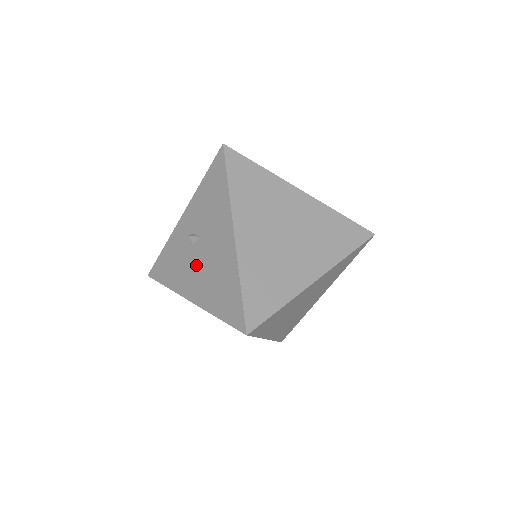
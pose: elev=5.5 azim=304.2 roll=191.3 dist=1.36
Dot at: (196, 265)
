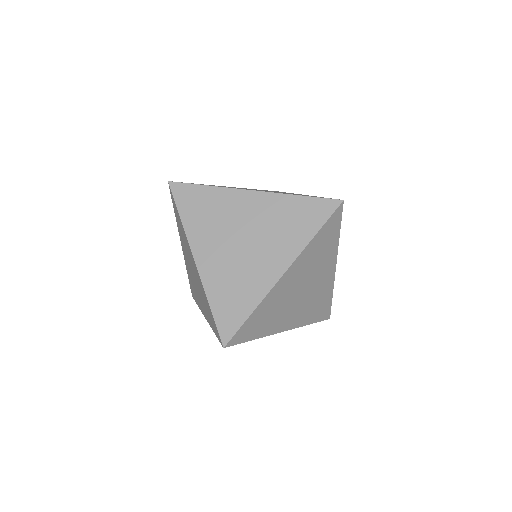
Dot at: occluded
